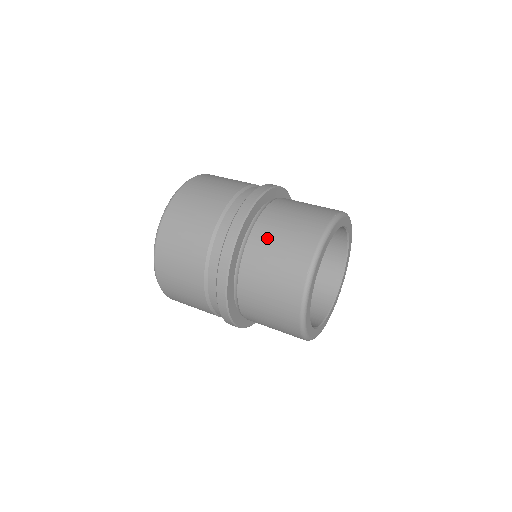
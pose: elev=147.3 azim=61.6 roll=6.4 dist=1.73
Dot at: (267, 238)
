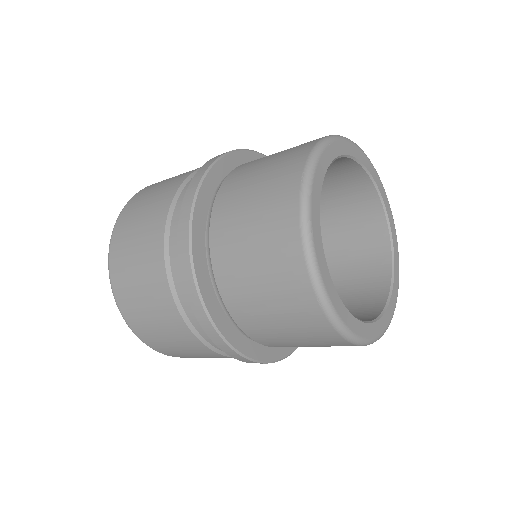
Dot at: (243, 175)
